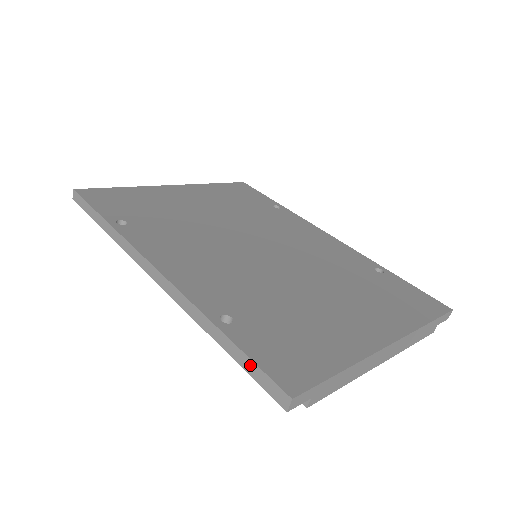
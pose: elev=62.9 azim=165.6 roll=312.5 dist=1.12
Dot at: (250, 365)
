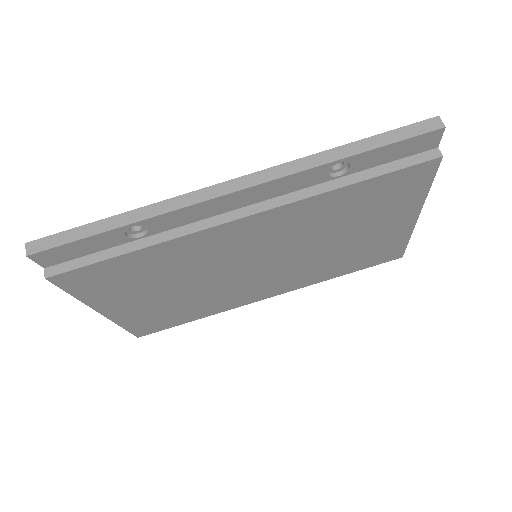
Dot at: (392, 135)
